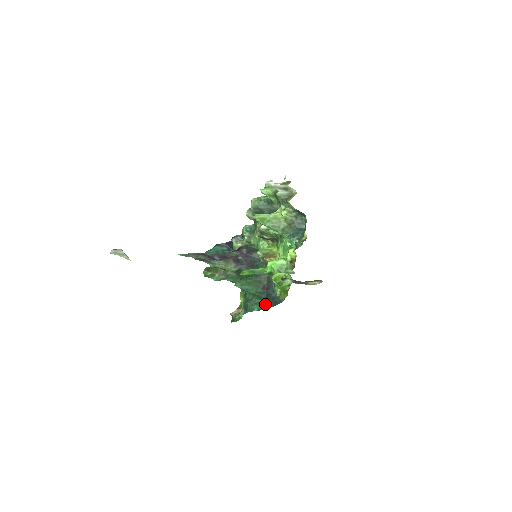
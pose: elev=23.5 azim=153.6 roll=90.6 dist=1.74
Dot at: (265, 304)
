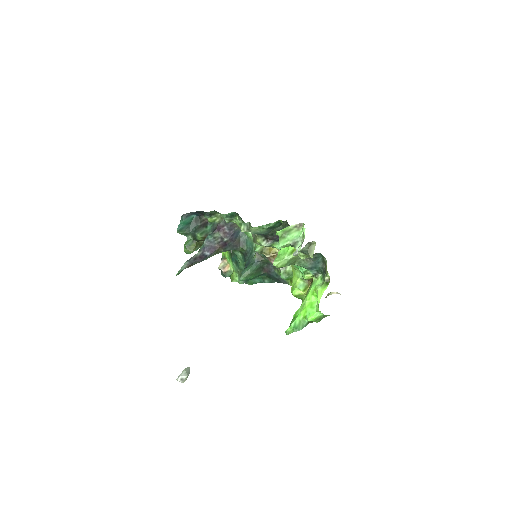
Dot at: (267, 279)
